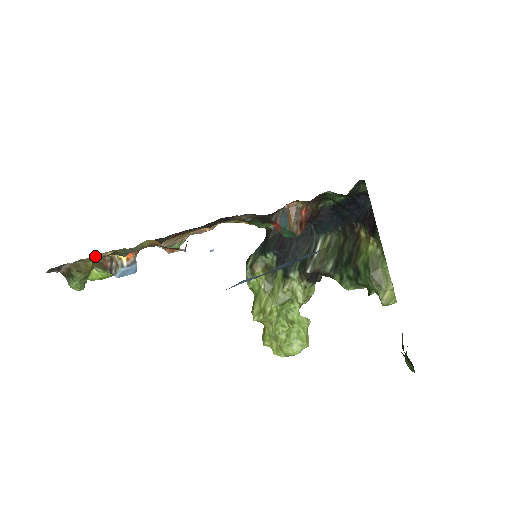
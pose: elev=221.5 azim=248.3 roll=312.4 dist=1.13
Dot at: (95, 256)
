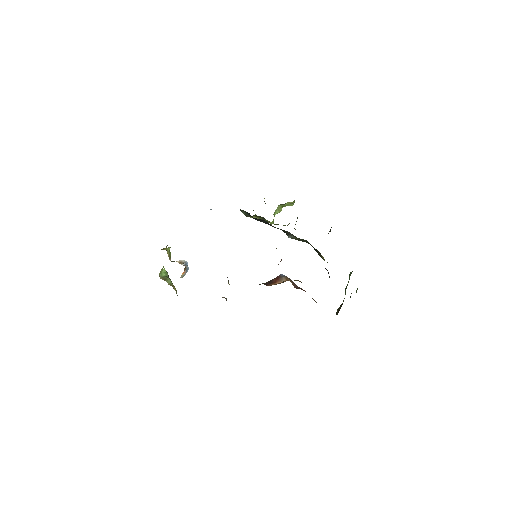
Dot at: occluded
